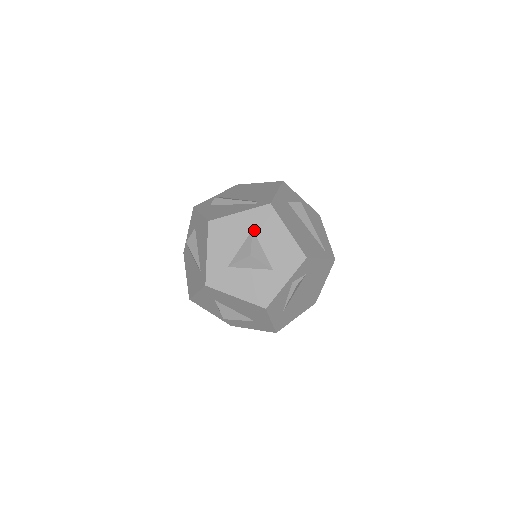
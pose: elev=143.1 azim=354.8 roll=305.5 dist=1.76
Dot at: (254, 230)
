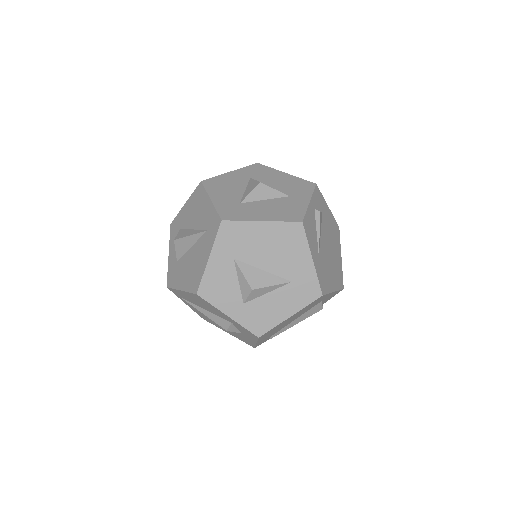
Dot at: (252, 178)
